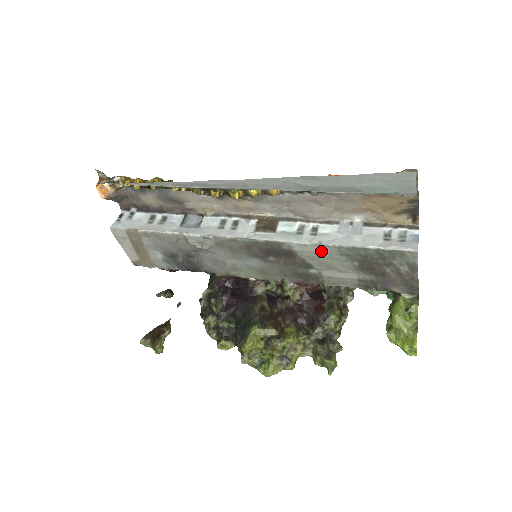
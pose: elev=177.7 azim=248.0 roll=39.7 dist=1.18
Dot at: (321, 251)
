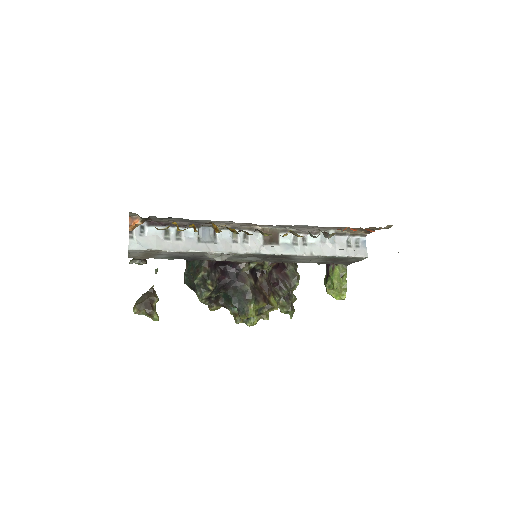
Dot at: (309, 257)
